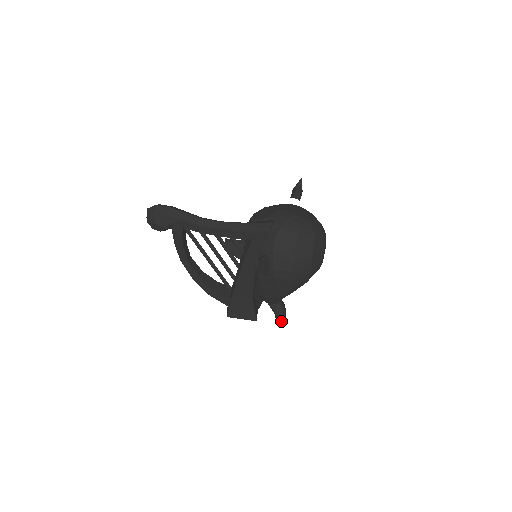
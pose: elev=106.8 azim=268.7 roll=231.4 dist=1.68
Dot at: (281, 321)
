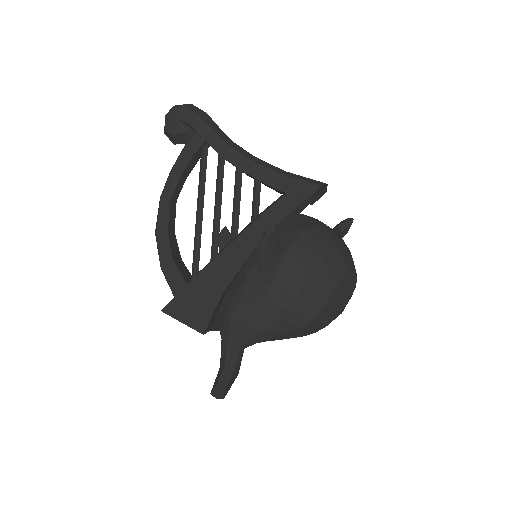
Dot at: (226, 378)
